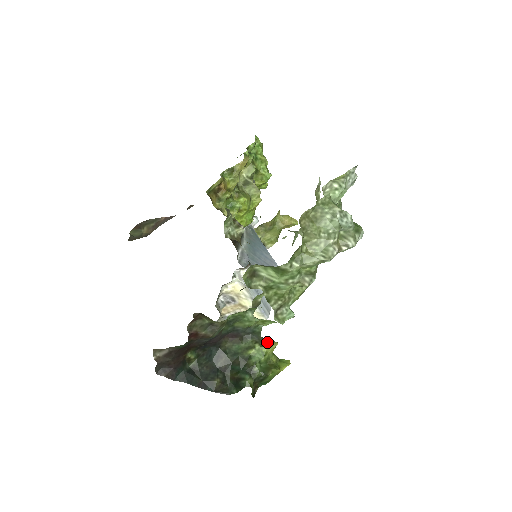
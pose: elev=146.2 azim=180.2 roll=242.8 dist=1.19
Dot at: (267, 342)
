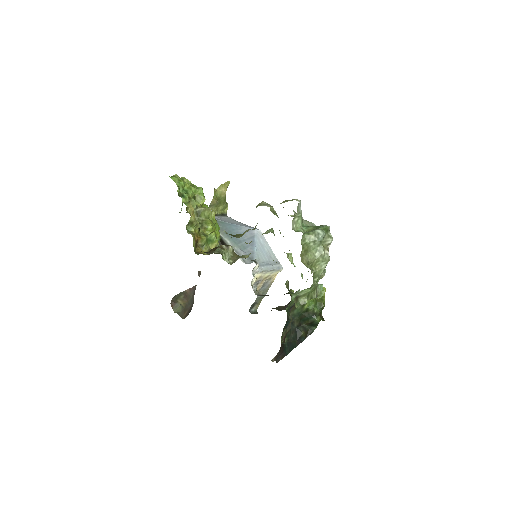
Dot at: occluded
